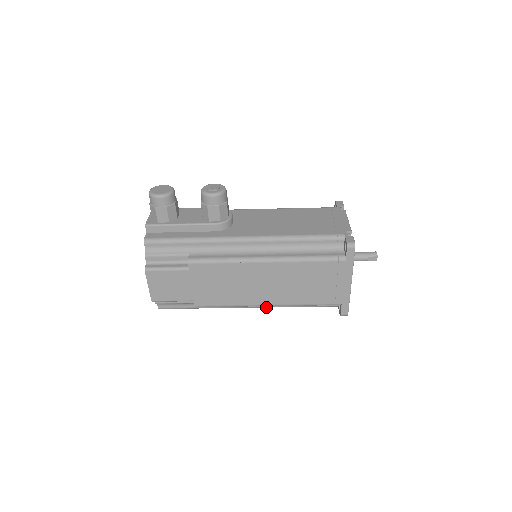
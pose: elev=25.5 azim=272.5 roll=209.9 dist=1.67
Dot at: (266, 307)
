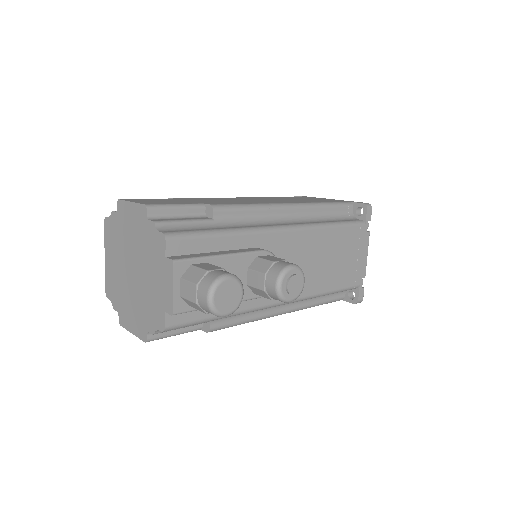
Dot at: occluded
